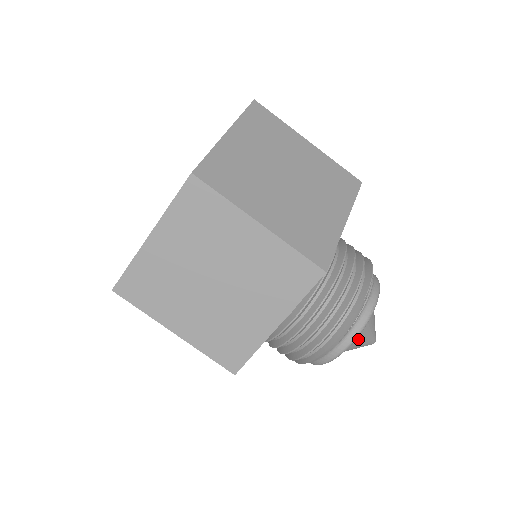
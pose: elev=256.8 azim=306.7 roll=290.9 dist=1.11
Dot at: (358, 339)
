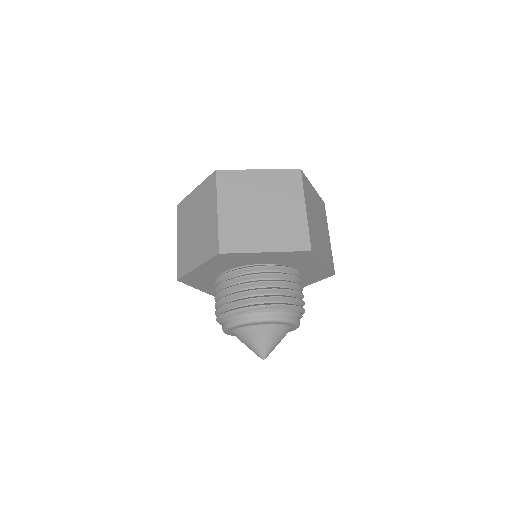
Dot at: (245, 335)
